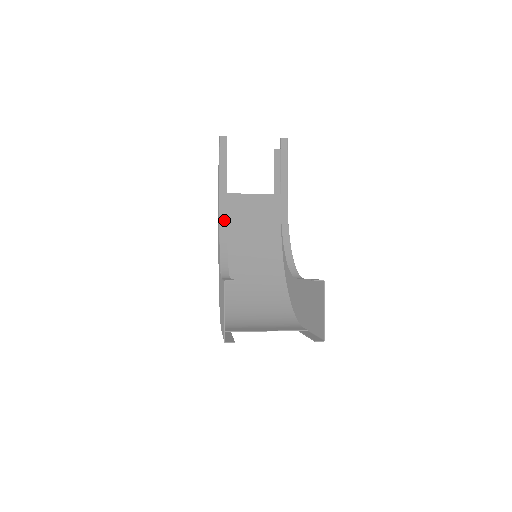
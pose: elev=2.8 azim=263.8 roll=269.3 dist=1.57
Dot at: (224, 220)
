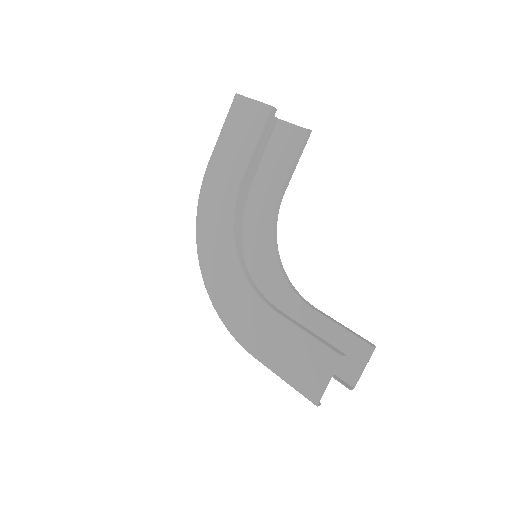
Dot at: (238, 207)
